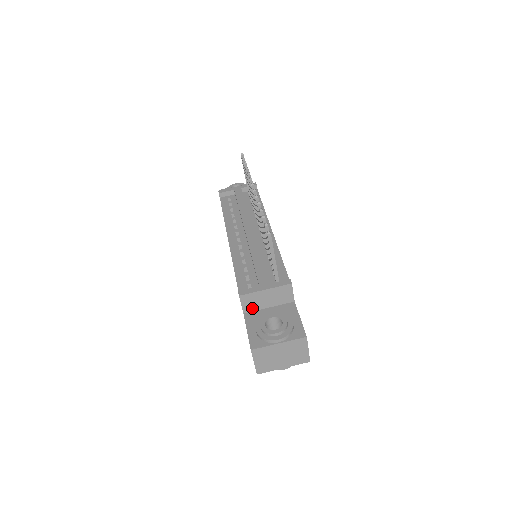
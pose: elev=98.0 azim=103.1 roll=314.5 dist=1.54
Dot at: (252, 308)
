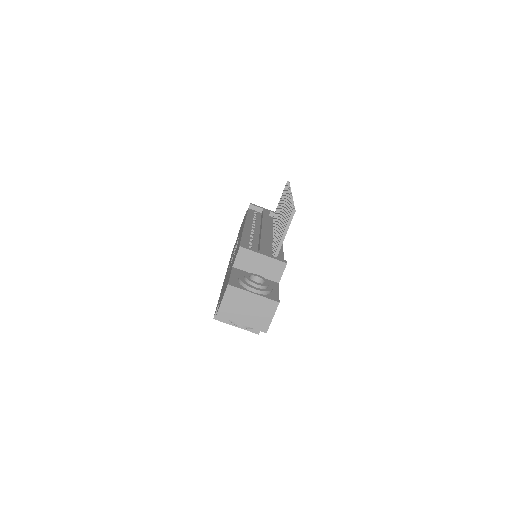
Dot at: (242, 266)
